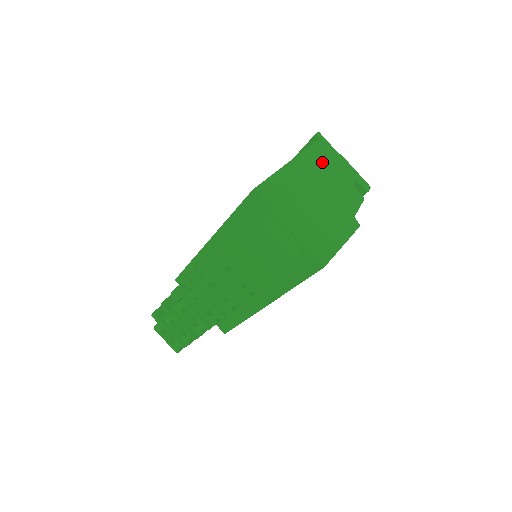
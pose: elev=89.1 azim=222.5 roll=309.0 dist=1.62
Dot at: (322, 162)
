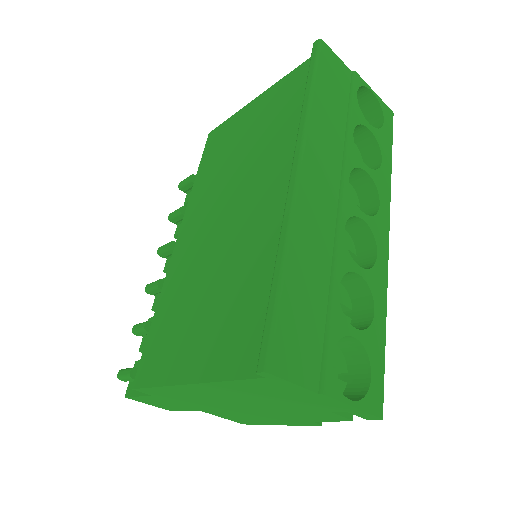
Dot at: (263, 393)
